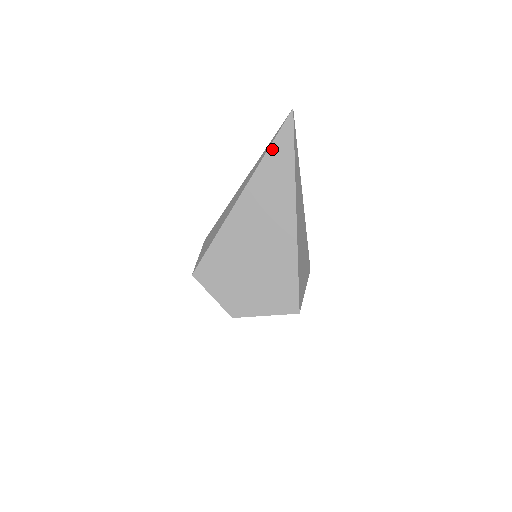
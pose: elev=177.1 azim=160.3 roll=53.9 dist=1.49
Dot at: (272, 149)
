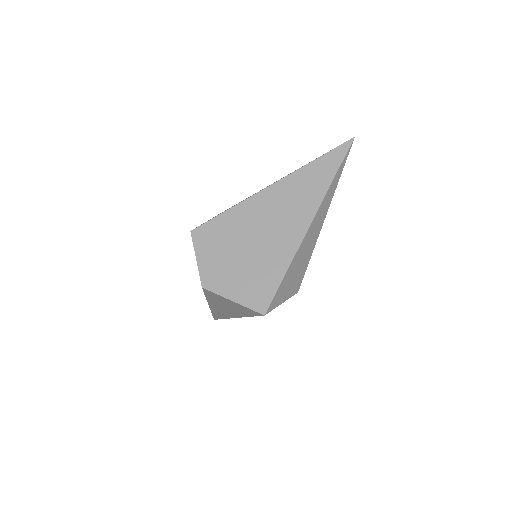
Dot at: (319, 160)
